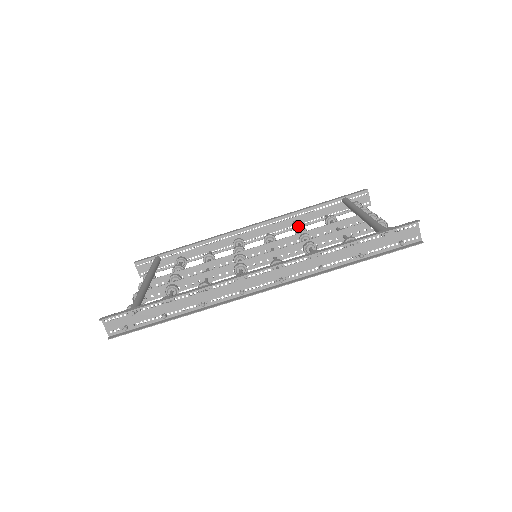
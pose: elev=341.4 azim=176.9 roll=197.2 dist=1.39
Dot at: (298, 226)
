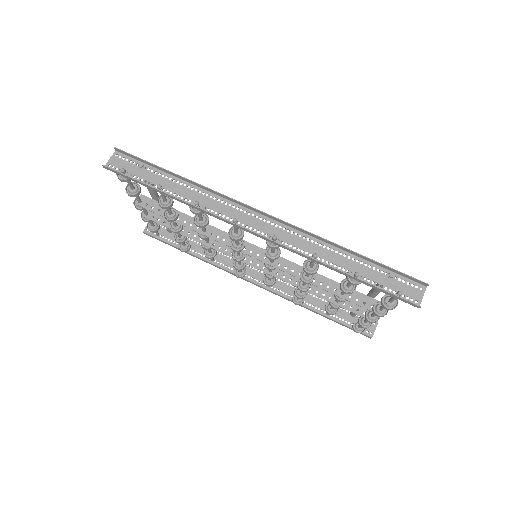
Dot at: occluded
